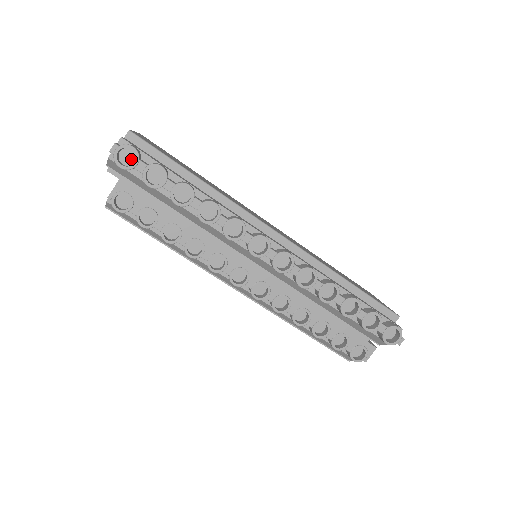
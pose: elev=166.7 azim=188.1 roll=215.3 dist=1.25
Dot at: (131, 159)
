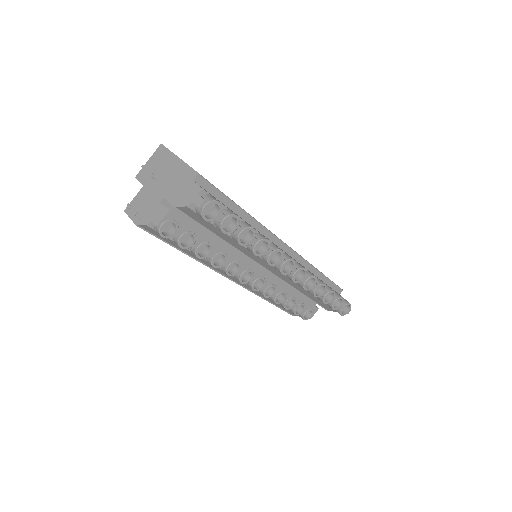
Dot at: (209, 209)
